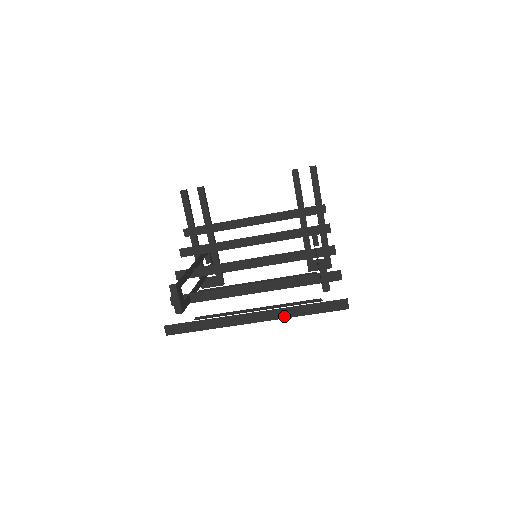
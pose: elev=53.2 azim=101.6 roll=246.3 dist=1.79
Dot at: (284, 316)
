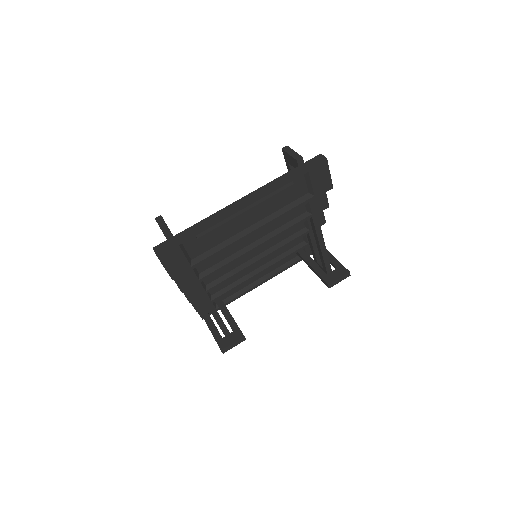
Dot at: (269, 188)
